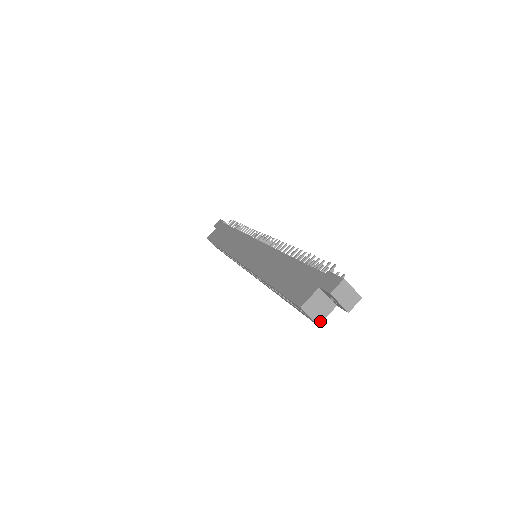
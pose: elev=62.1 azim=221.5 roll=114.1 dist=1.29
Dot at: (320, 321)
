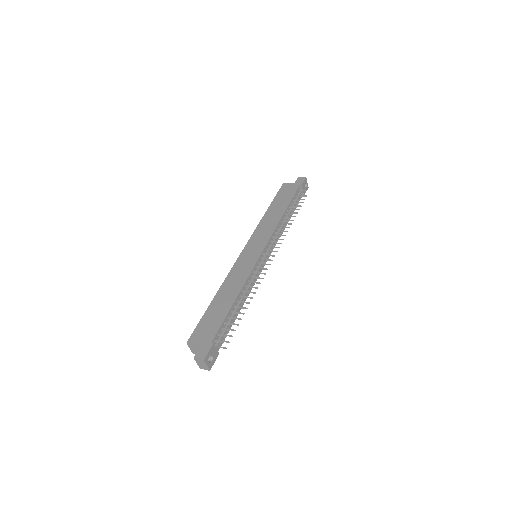
Dot at: (195, 353)
